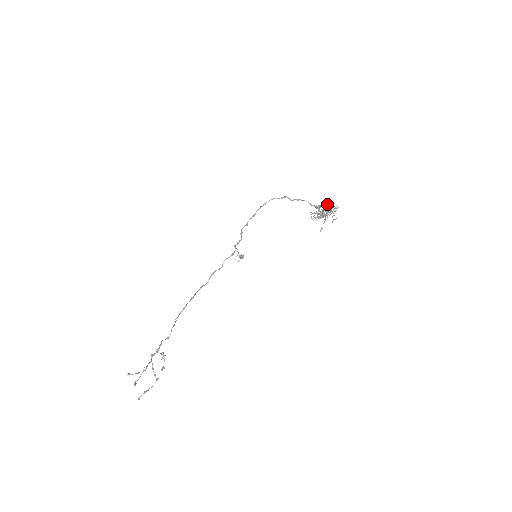
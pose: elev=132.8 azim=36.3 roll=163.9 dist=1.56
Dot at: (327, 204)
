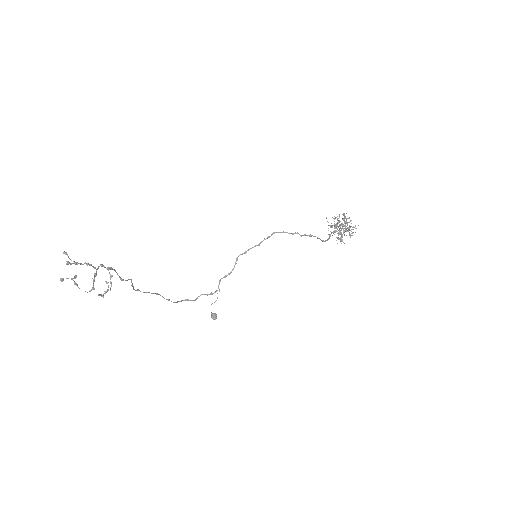
Dot at: (347, 218)
